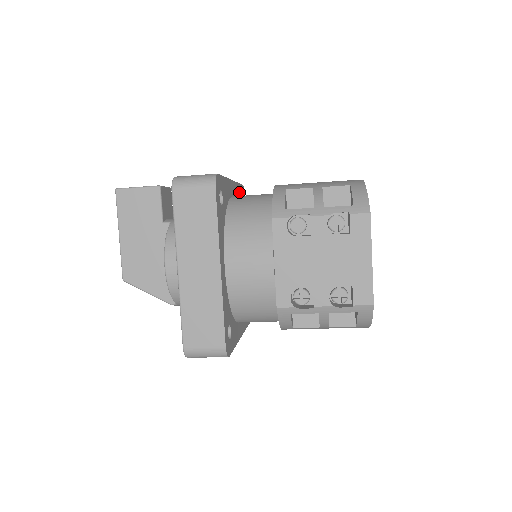
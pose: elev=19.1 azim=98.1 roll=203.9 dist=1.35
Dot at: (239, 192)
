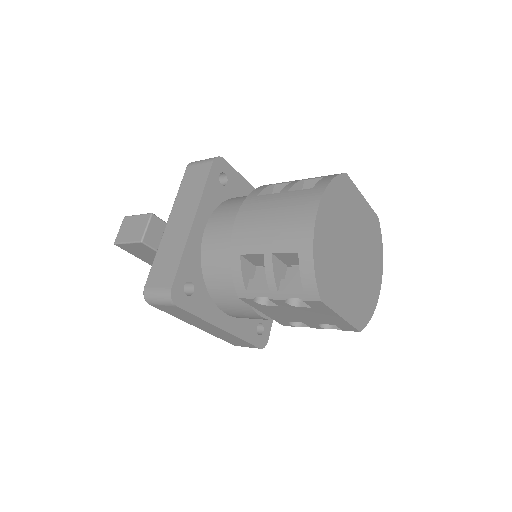
Dot at: (211, 190)
